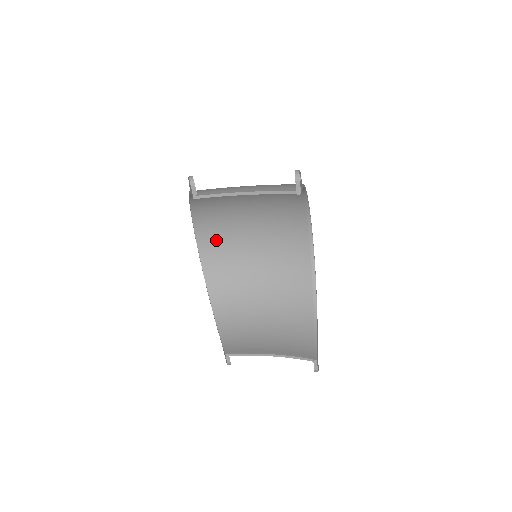
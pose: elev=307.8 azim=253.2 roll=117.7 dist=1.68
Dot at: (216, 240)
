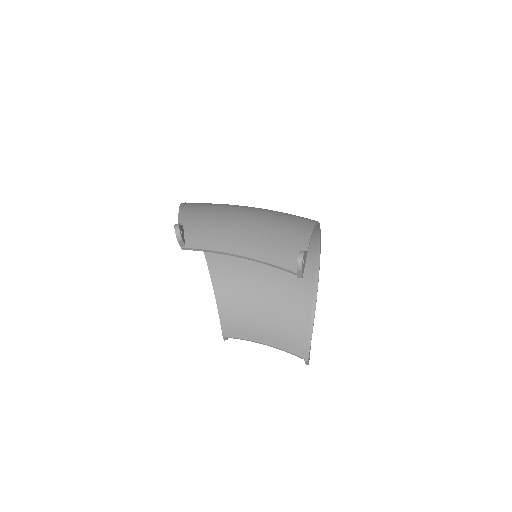
Dot at: occluded
